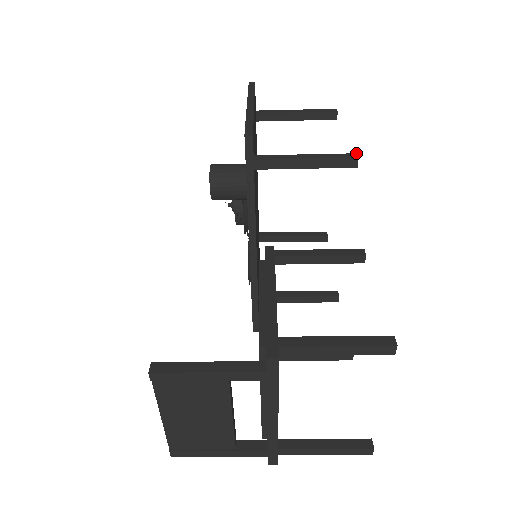
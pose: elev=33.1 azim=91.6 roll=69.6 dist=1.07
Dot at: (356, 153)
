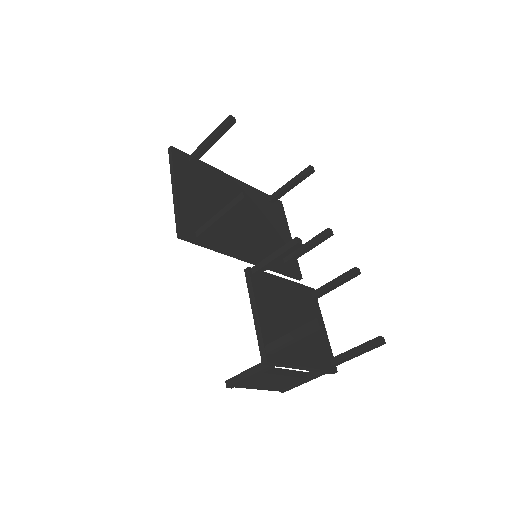
Dot at: (242, 192)
